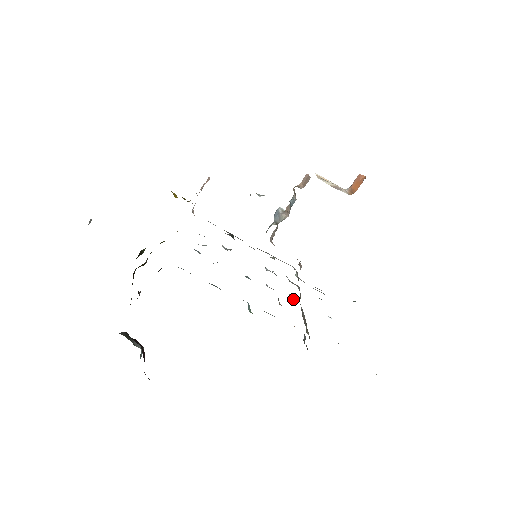
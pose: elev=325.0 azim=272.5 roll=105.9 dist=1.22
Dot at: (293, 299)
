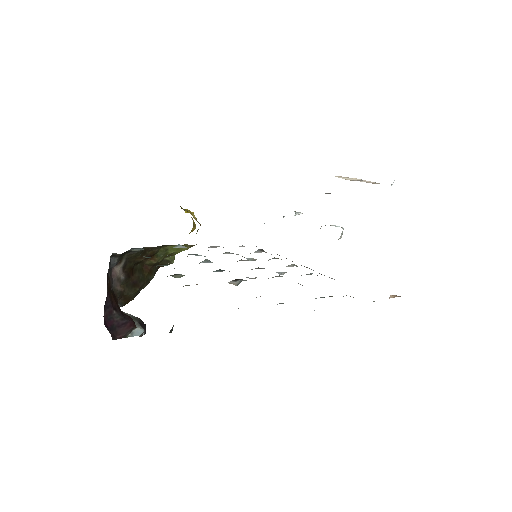
Dot at: occluded
